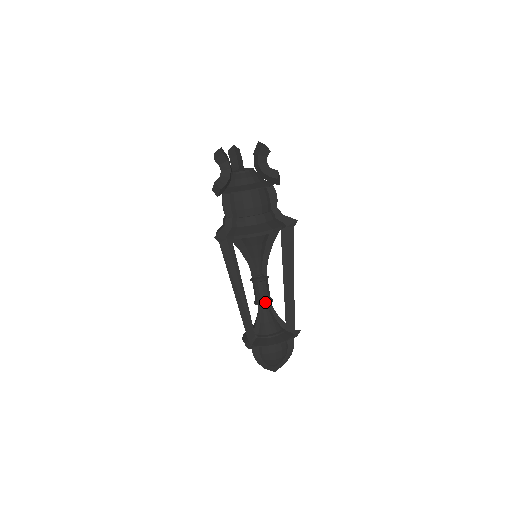
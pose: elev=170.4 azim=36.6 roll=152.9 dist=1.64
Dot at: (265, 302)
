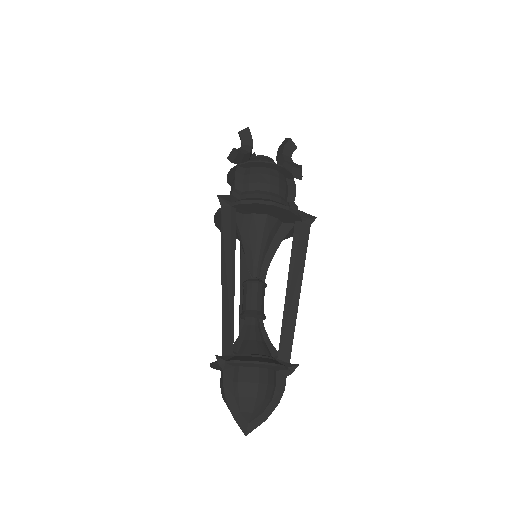
Dot at: (256, 311)
